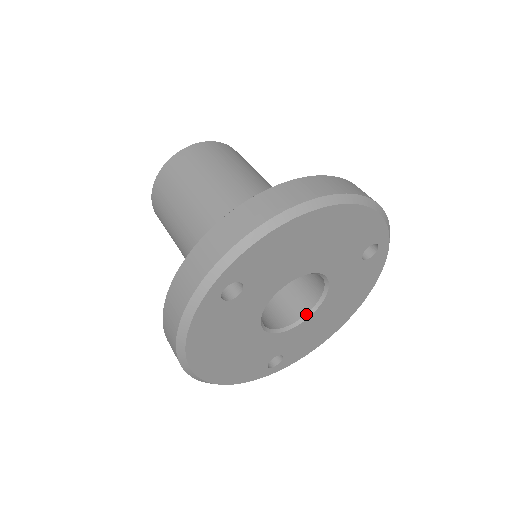
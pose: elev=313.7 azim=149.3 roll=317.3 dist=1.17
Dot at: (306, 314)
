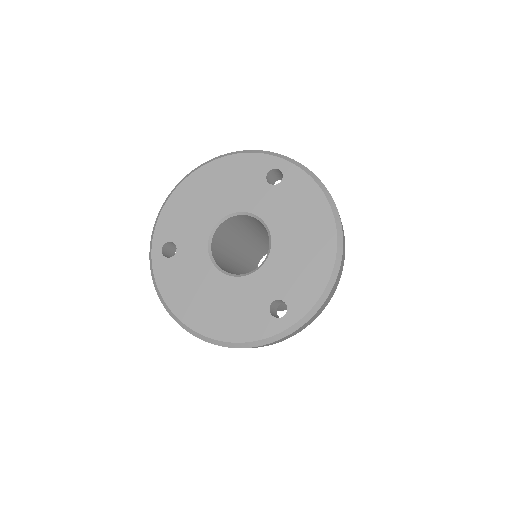
Dot at: (268, 252)
